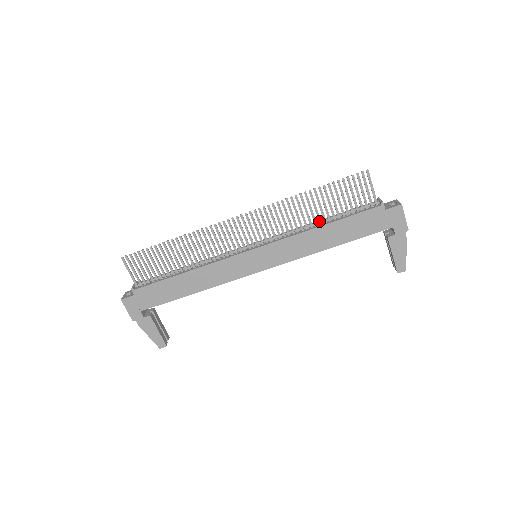
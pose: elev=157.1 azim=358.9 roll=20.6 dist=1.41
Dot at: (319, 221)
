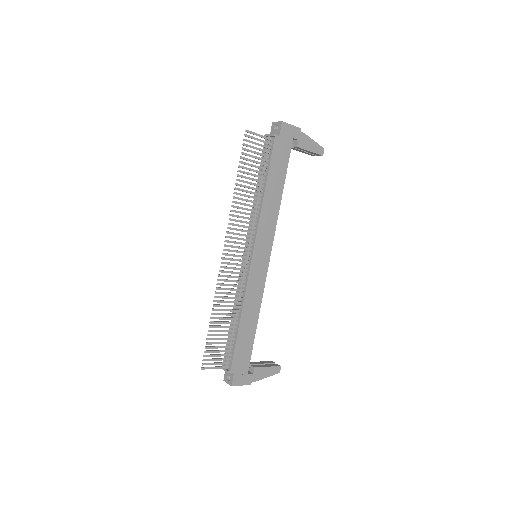
Dot at: (260, 191)
